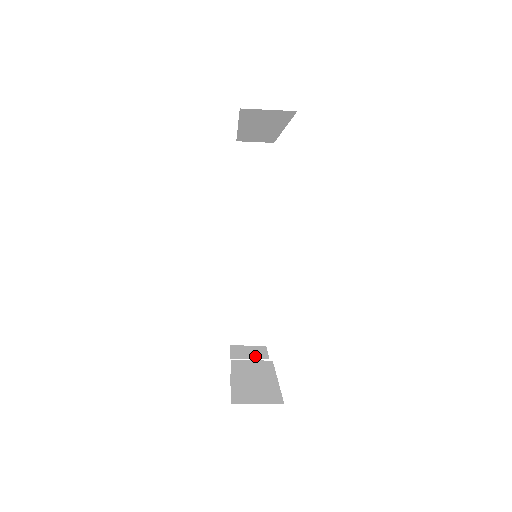
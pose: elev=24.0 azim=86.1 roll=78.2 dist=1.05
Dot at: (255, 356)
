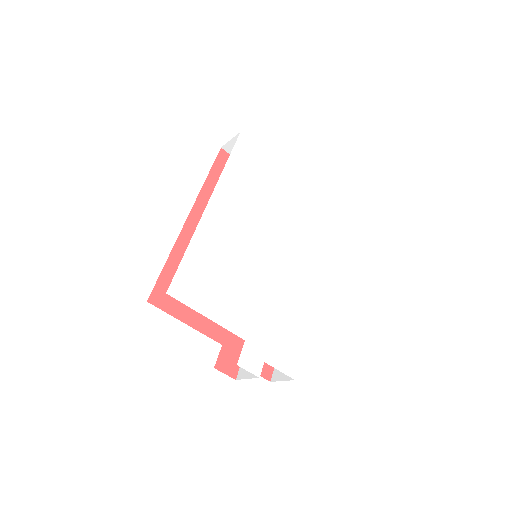
Dot at: occluded
